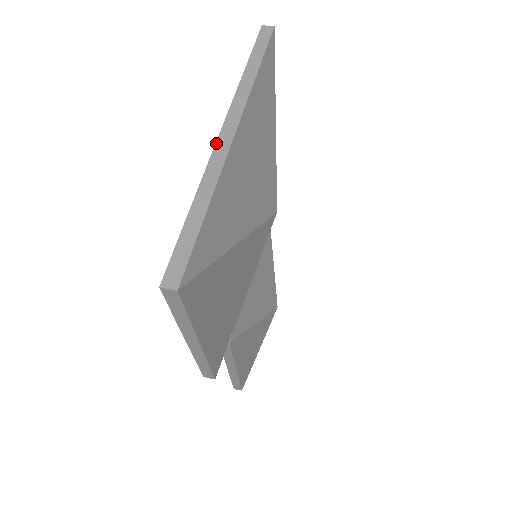
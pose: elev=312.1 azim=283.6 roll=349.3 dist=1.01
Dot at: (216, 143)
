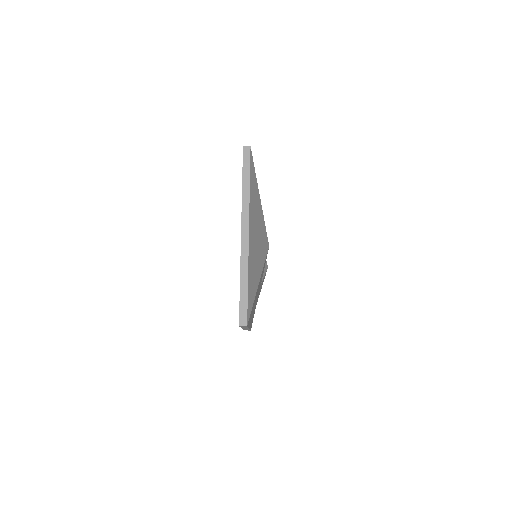
Dot at: (241, 242)
